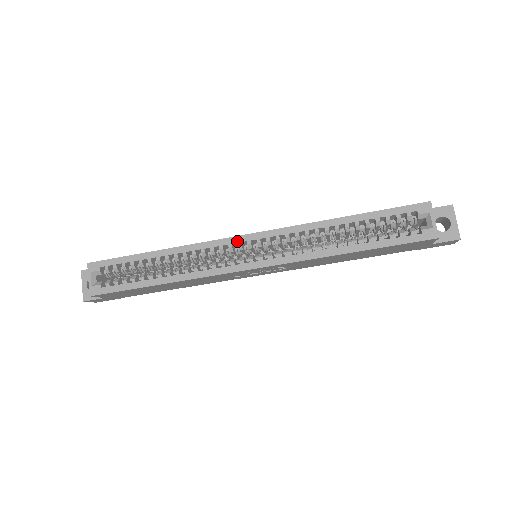
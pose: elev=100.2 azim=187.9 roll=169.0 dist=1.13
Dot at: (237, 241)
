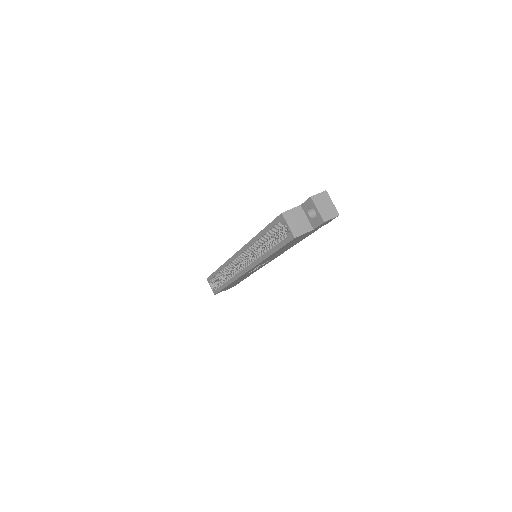
Dot at: (235, 258)
